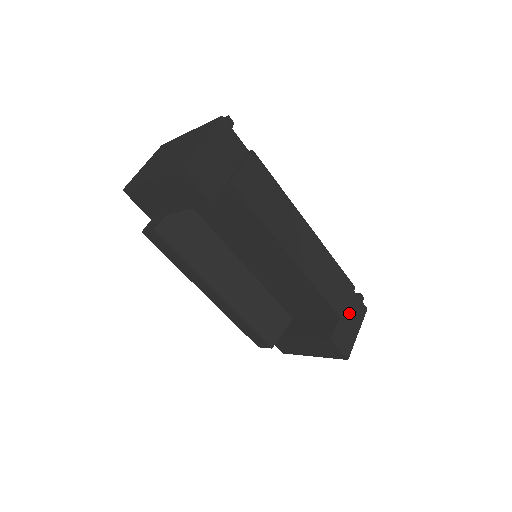
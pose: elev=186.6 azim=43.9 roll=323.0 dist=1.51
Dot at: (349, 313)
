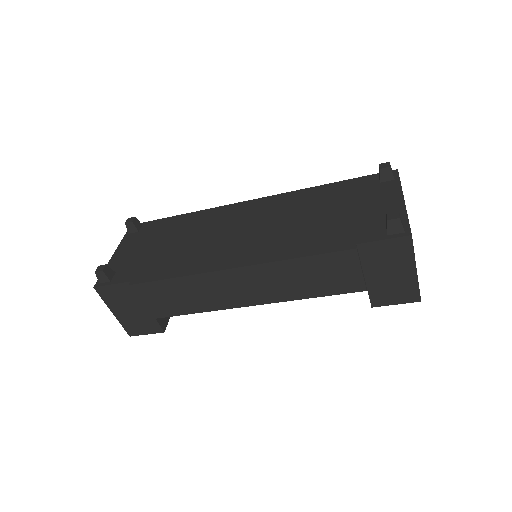
Dot at: (379, 267)
